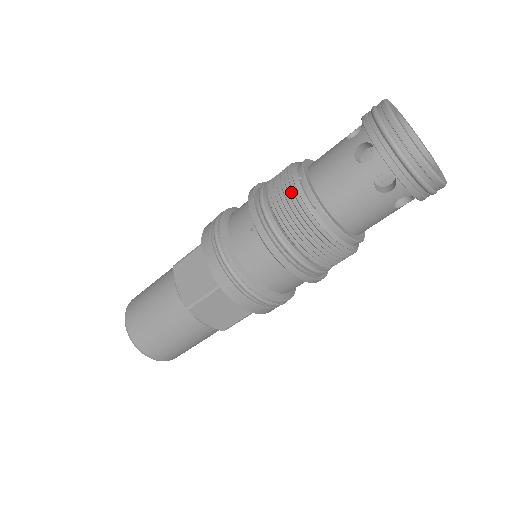
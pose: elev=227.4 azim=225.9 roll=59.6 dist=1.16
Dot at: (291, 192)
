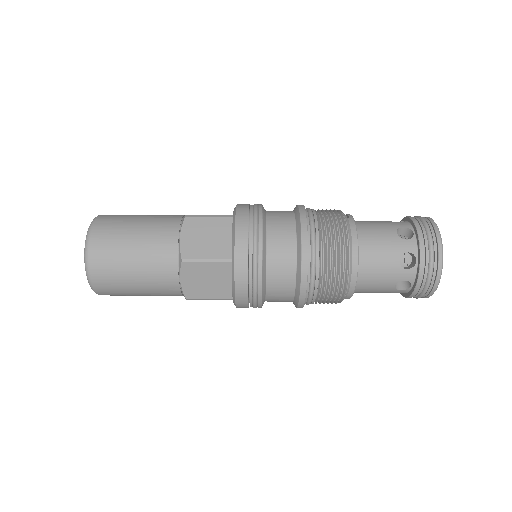
Dot at: occluded
